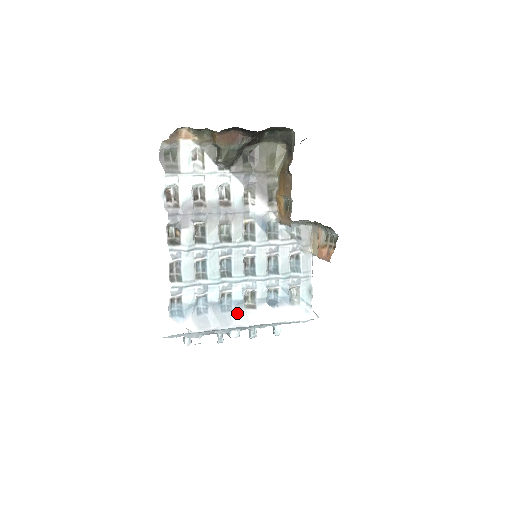
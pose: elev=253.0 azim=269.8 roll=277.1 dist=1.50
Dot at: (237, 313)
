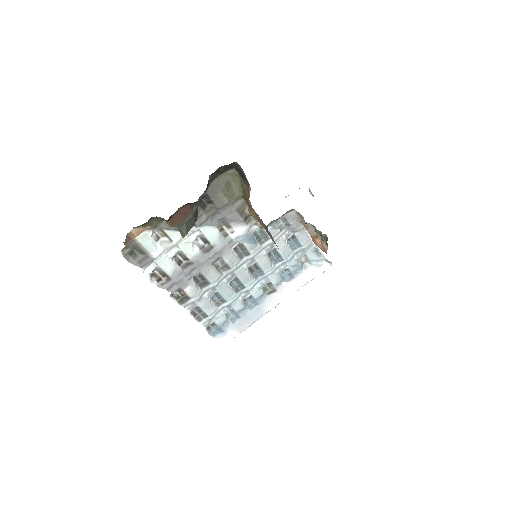
Dot at: (263, 303)
